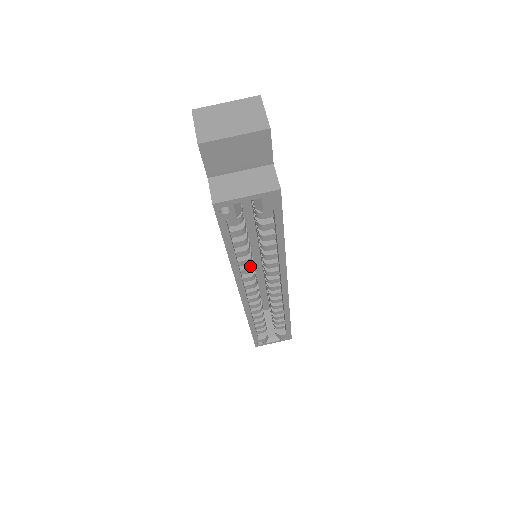
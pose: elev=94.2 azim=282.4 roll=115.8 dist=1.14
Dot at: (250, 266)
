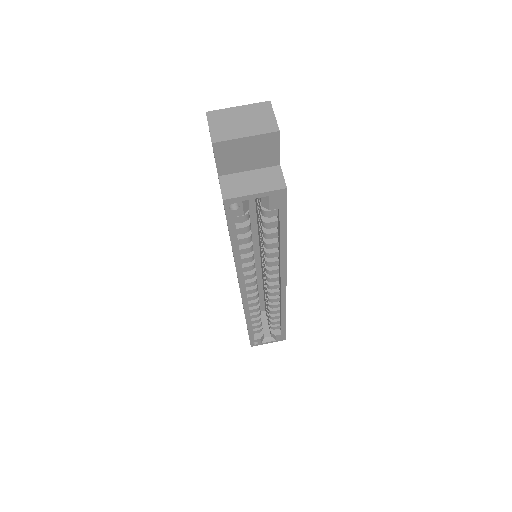
Dot at: (252, 264)
